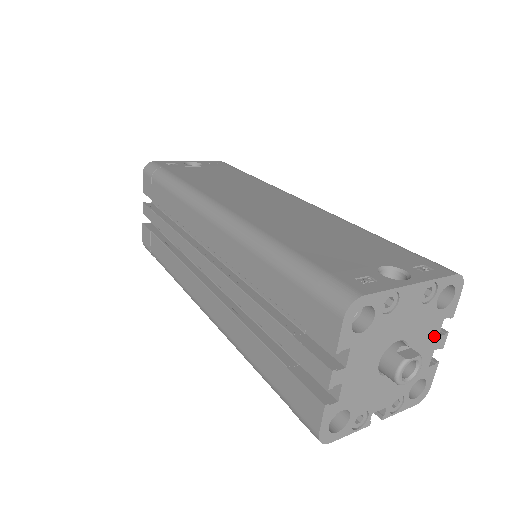
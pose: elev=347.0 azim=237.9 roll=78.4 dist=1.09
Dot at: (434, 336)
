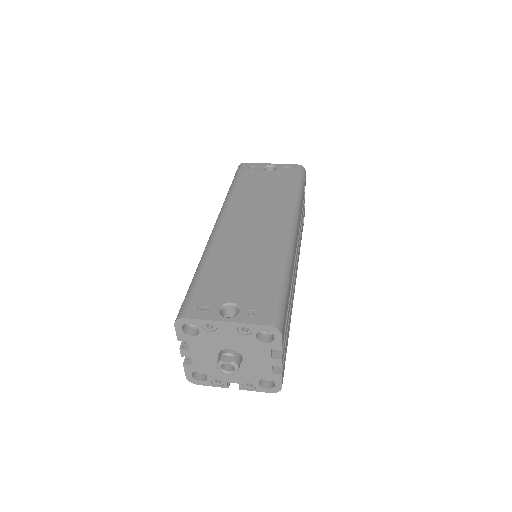
Dot at: (266, 357)
